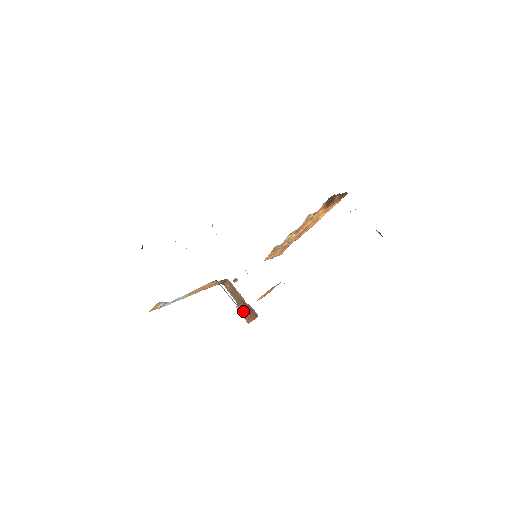
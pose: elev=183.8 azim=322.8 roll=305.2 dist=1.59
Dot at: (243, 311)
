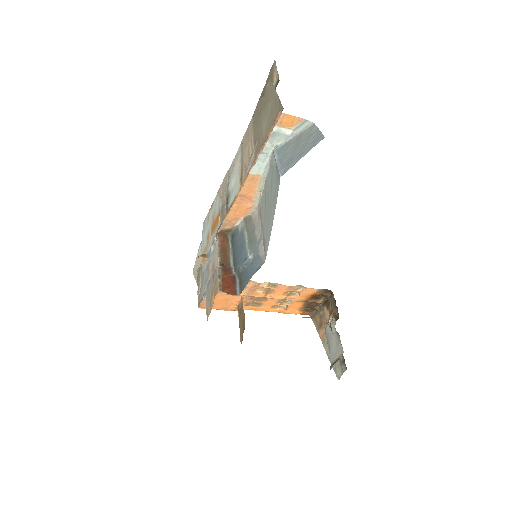
Dot at: (223, 275)
